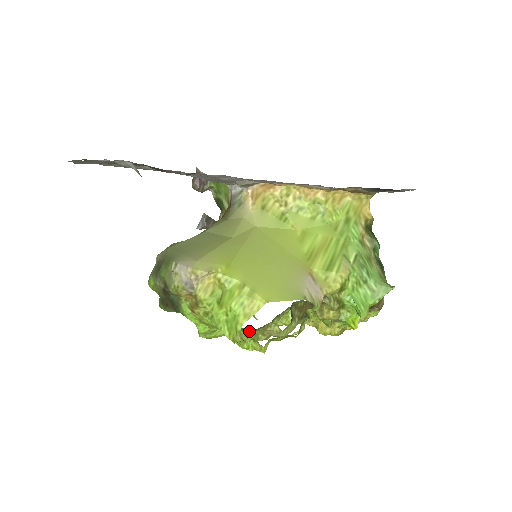
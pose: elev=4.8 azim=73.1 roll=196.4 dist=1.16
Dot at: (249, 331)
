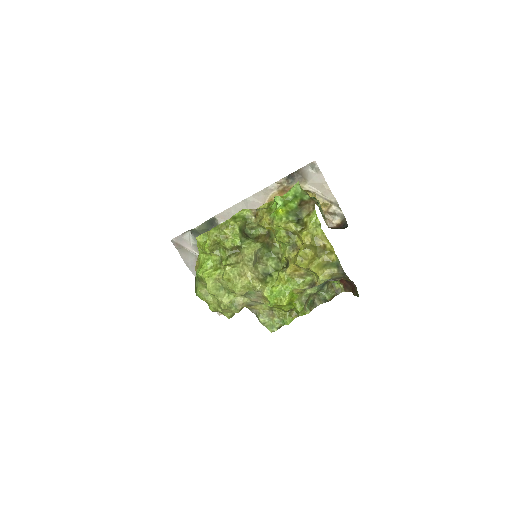
Dot at: (225, 259)
